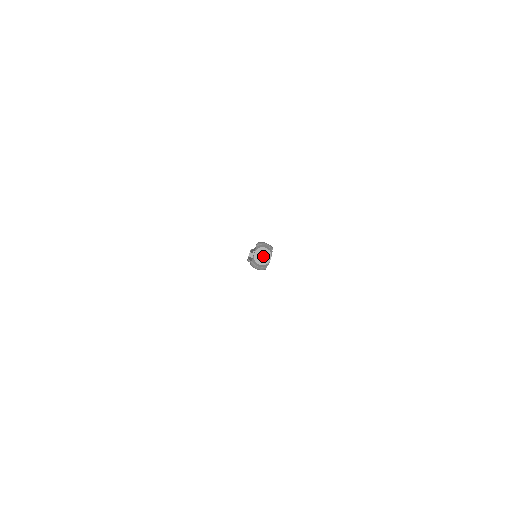
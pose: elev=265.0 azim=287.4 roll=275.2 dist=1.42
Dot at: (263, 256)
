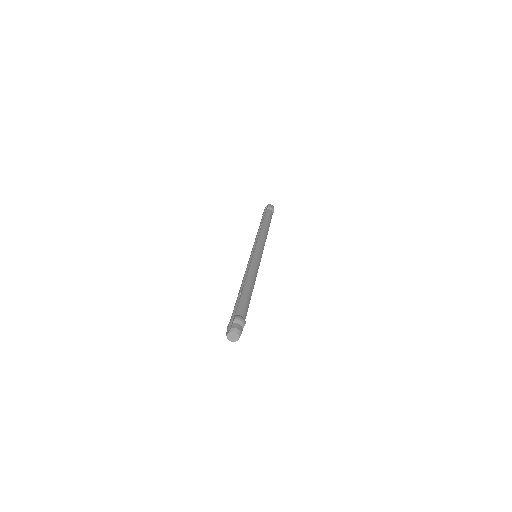
Dot at: (233, 337)
